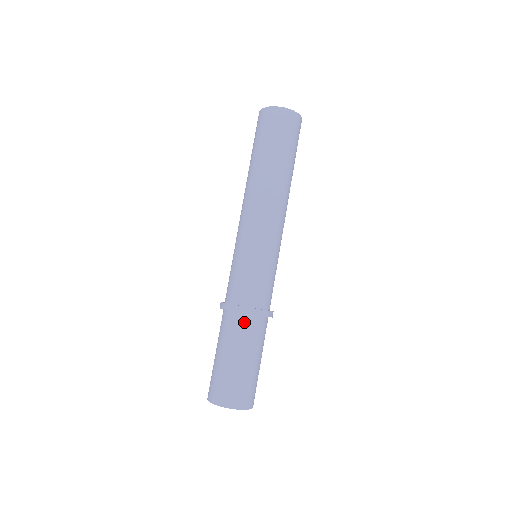
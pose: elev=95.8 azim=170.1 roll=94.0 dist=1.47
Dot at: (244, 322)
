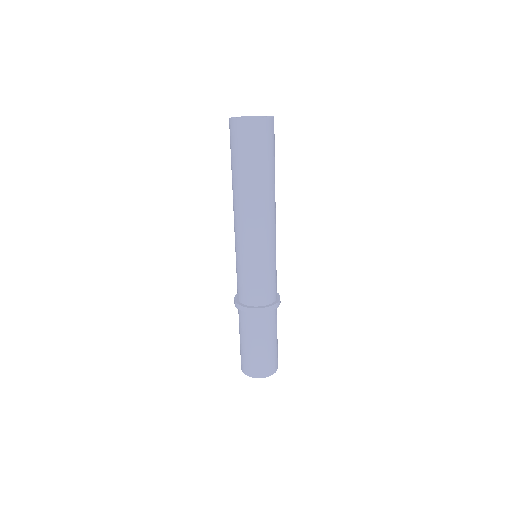
Dot at: (260, 318)
